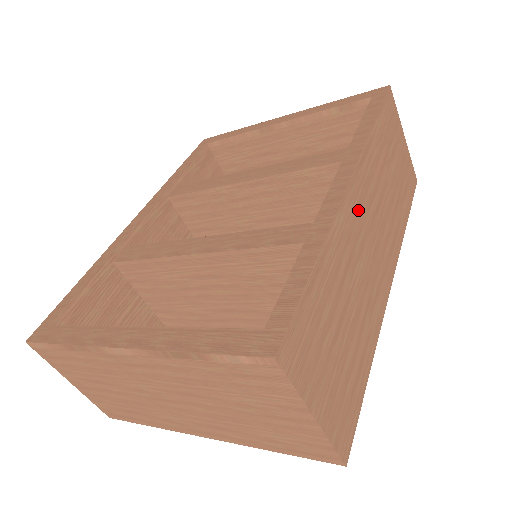
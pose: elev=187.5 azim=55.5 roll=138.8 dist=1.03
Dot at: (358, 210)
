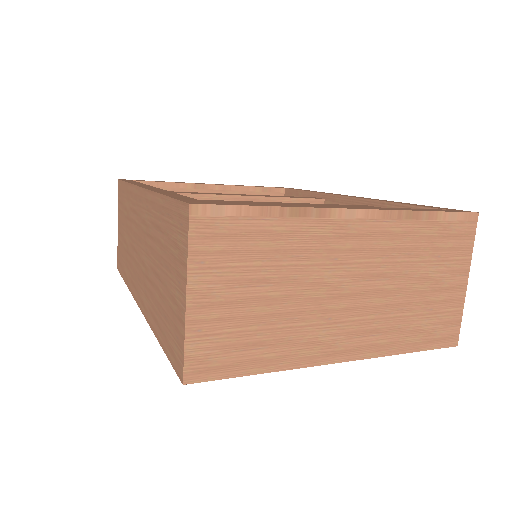
Dot at: occluded
